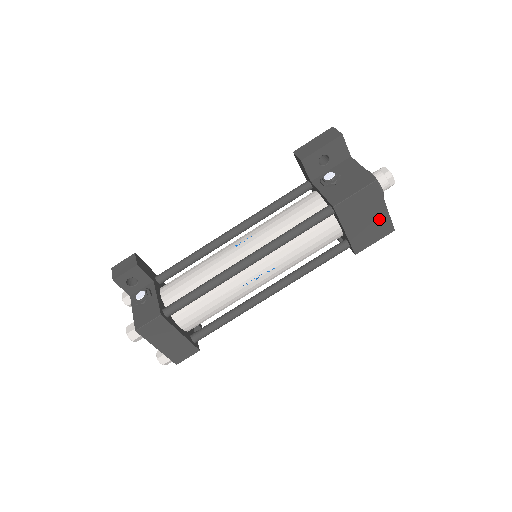
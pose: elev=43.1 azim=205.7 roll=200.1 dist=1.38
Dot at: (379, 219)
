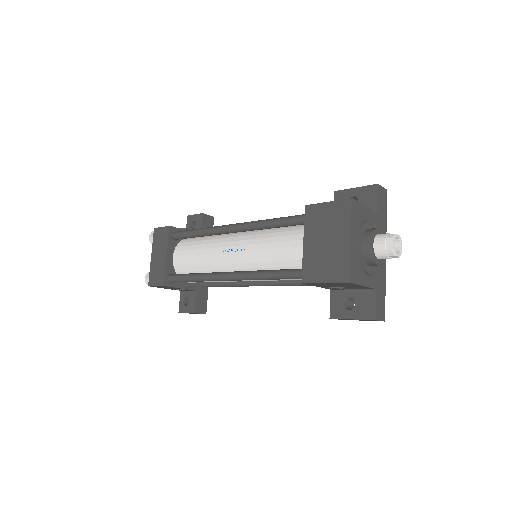
Dot at: (339, 252)
